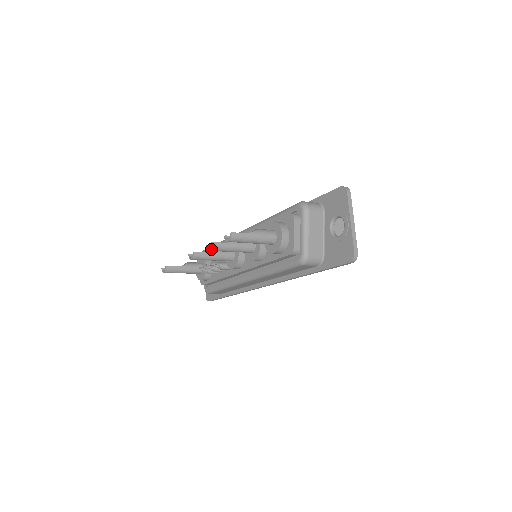
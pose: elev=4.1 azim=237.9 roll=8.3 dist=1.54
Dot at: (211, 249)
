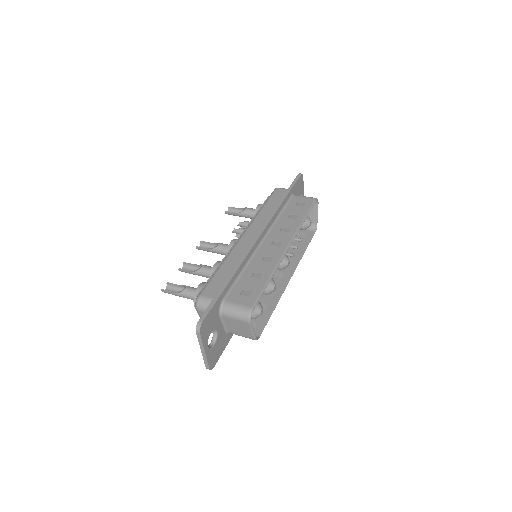
Dot at: (181, 271)
